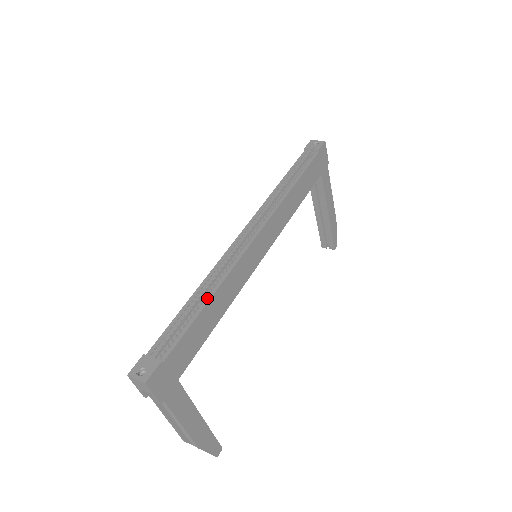
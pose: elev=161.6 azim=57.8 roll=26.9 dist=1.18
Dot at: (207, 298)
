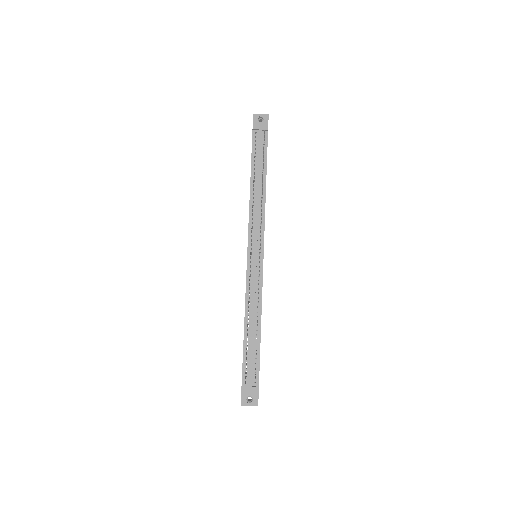
Dot at: (258, 324)
